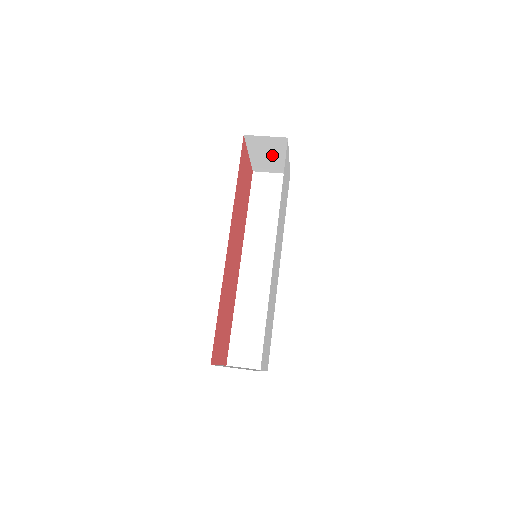
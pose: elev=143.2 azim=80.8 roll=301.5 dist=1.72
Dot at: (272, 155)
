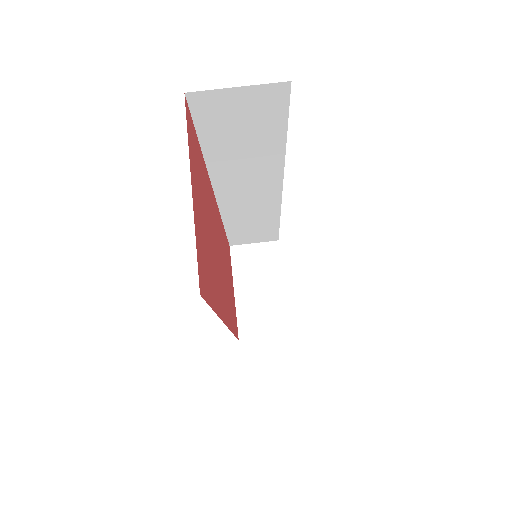
Dot at: occluded
